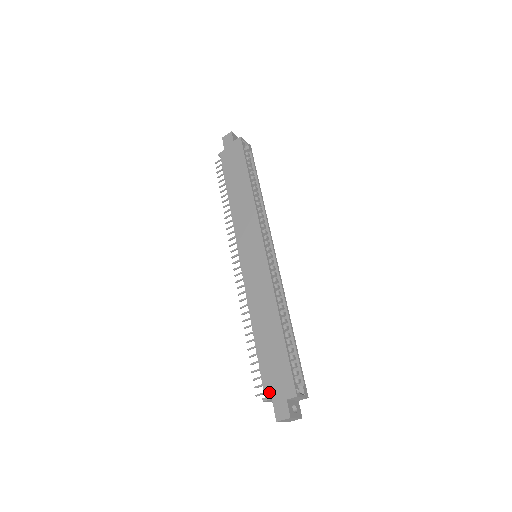
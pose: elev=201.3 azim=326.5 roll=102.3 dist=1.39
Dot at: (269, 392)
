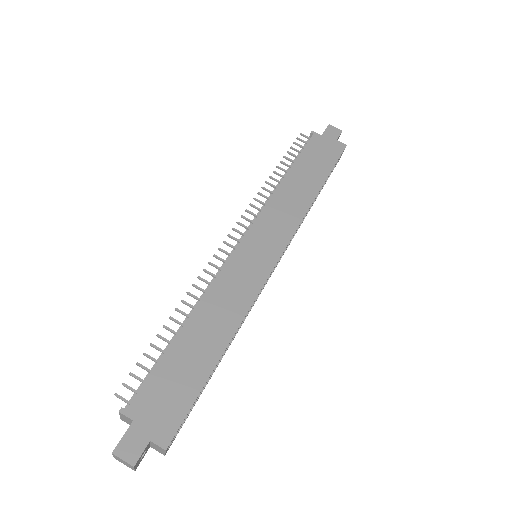
Dot at: (138, 409)
